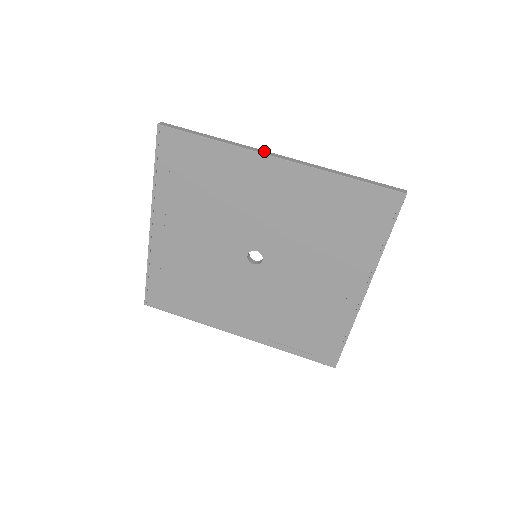
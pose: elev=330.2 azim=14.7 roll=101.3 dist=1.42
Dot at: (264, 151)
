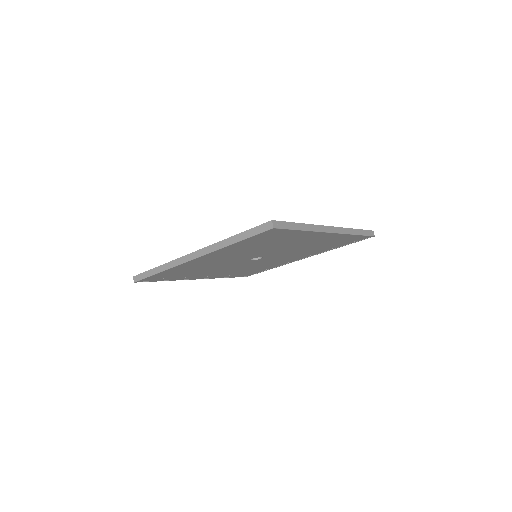
Dot at: (184, 258)
